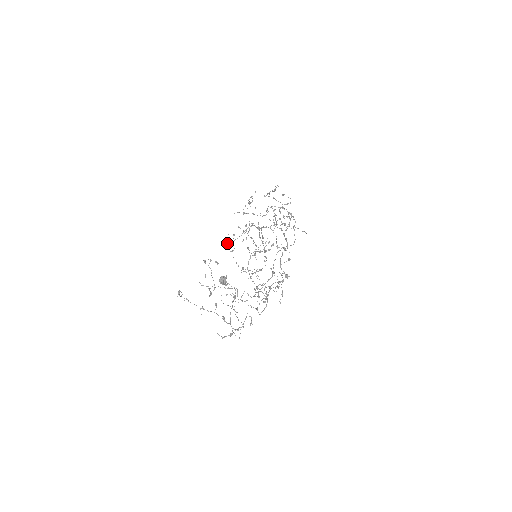
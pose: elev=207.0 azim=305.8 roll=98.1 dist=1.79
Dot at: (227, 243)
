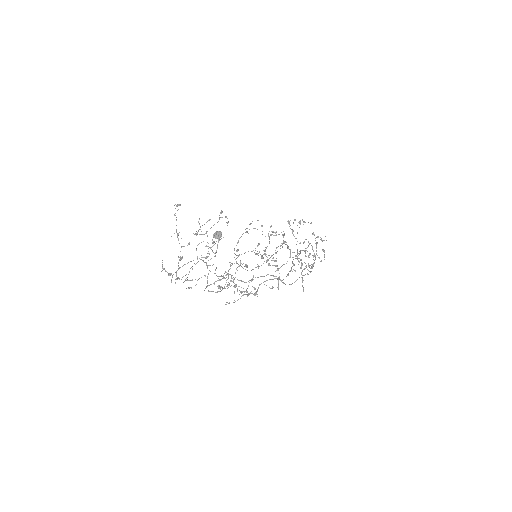
Dot at: (251, 223)
